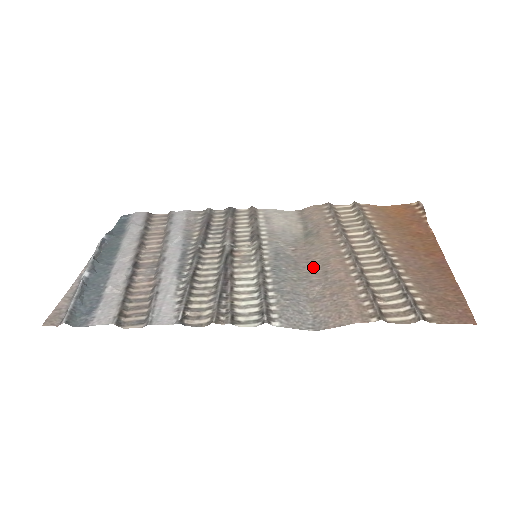
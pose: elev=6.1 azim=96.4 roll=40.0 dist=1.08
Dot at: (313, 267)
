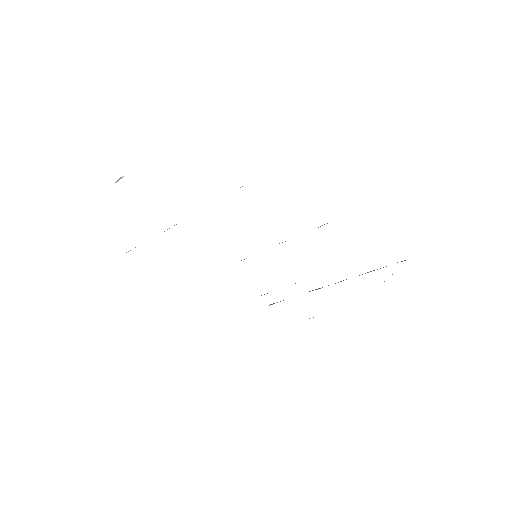
Dot at: occluded
